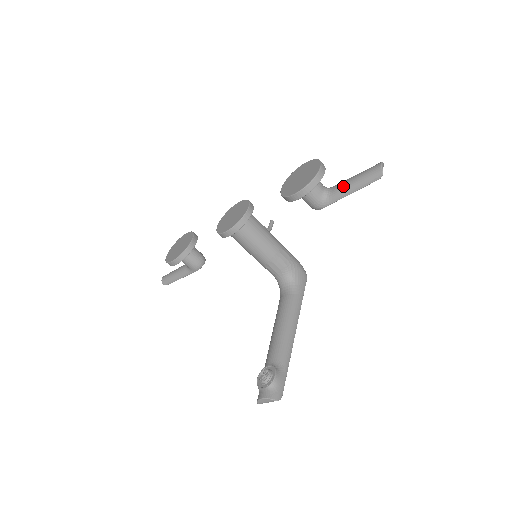
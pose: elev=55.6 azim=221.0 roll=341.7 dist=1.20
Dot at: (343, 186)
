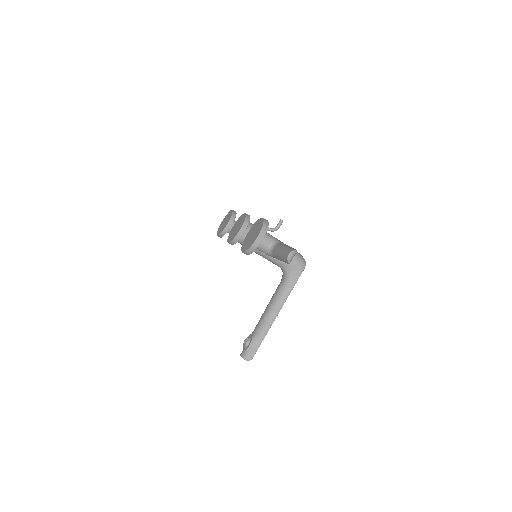
Dot at: (276, 253)
